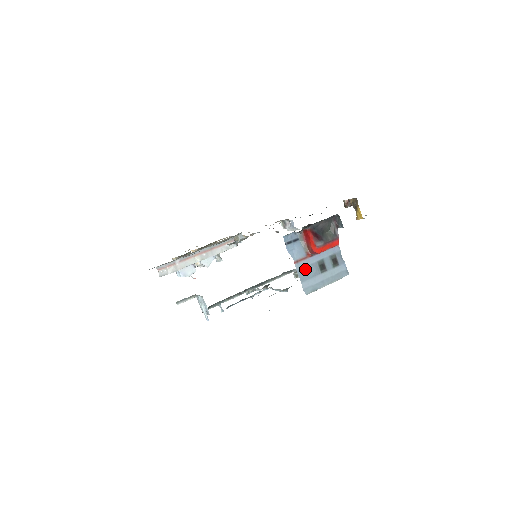
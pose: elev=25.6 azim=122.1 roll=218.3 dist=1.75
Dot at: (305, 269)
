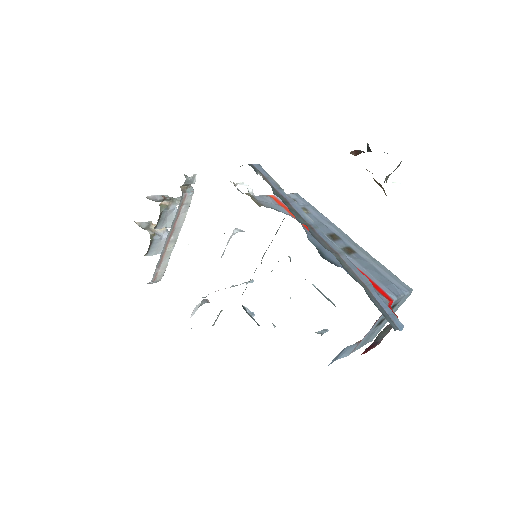
Dot at: (363, 342)
